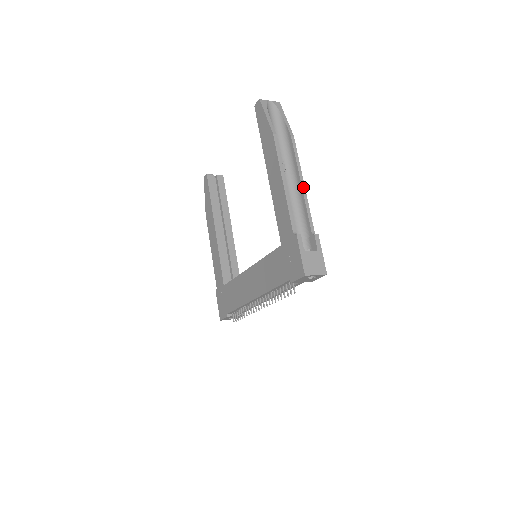
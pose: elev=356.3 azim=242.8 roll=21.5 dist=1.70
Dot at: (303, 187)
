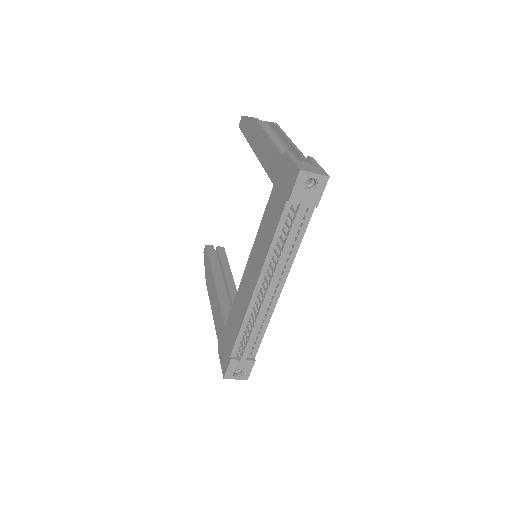
Dot at: (291, 142)
